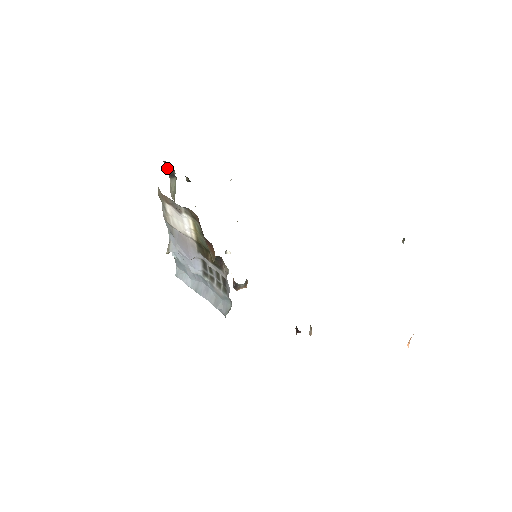
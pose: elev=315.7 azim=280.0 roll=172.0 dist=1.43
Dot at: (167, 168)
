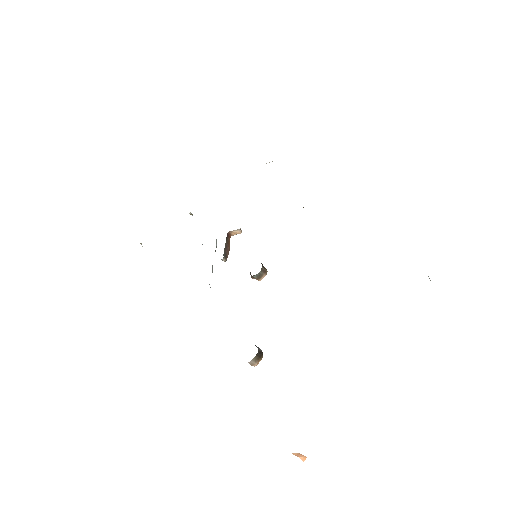
Dot at: occluded
